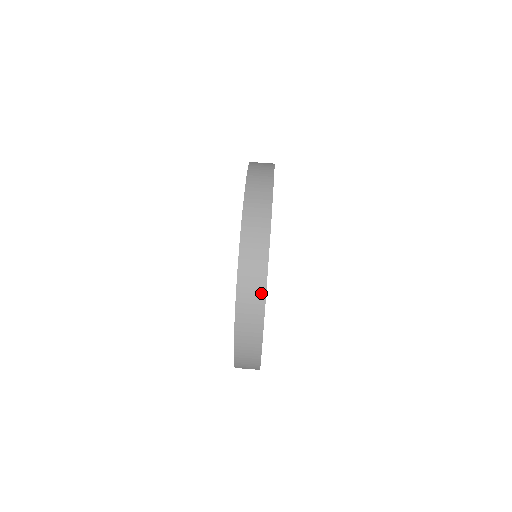
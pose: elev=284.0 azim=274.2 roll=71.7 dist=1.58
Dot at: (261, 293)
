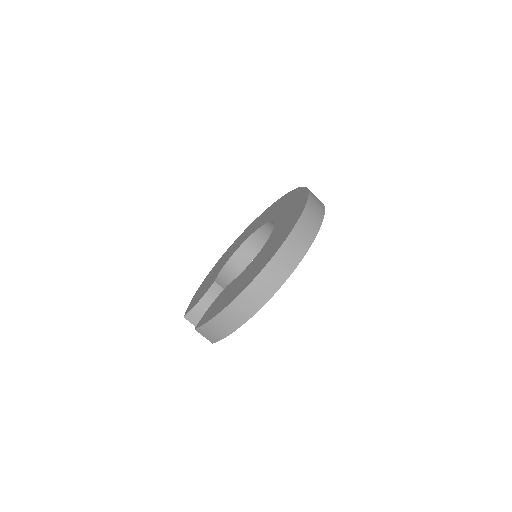
Dot at: (280, 281)
